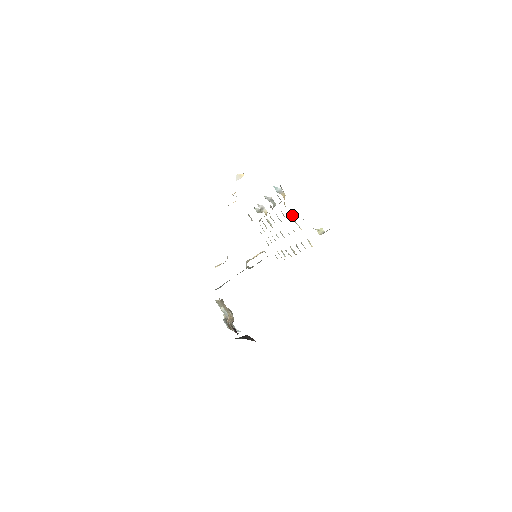
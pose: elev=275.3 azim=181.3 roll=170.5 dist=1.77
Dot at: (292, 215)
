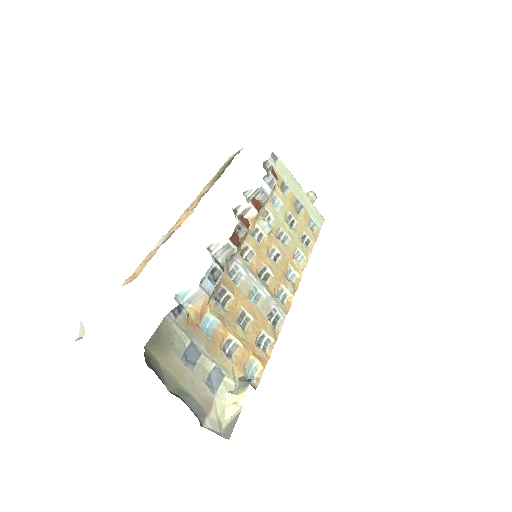
Dot at: (221, 329)
